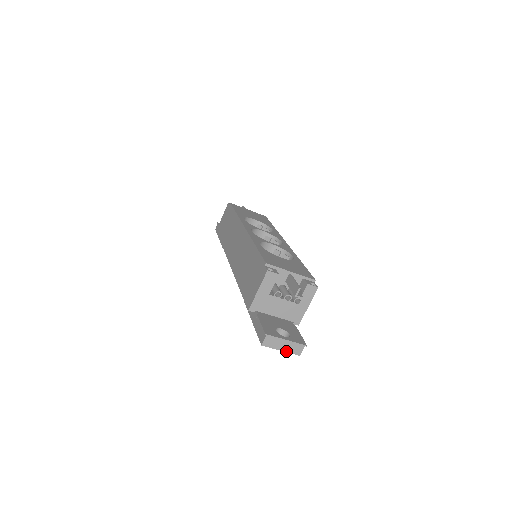
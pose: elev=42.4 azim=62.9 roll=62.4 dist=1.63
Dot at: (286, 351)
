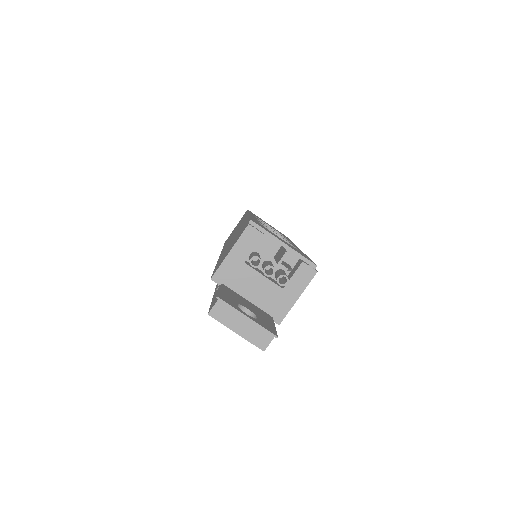
Dot at: (244, 336)
